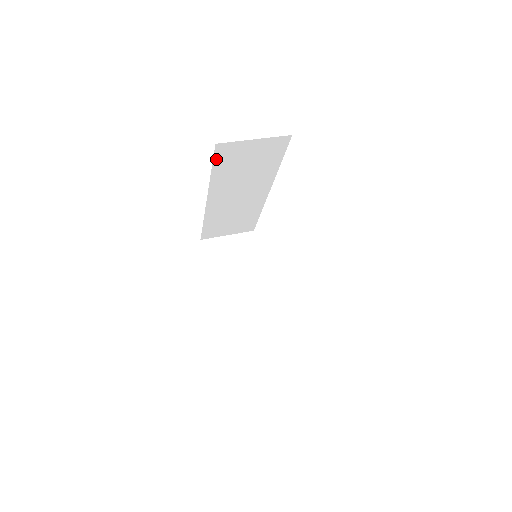
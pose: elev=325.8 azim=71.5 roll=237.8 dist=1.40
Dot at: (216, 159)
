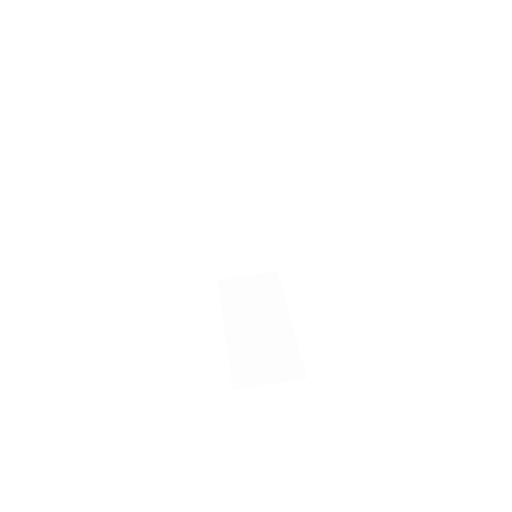
Dot at: (205, 144)
